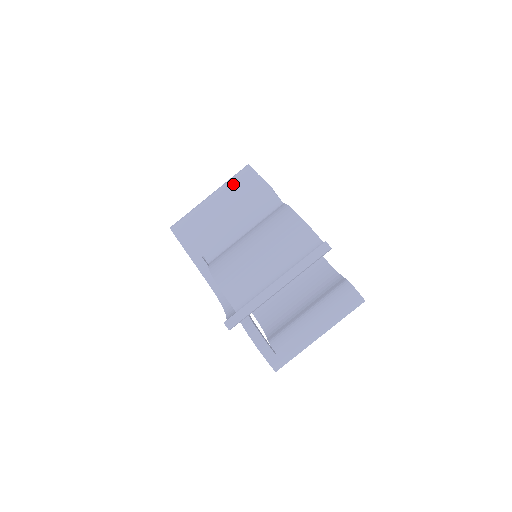
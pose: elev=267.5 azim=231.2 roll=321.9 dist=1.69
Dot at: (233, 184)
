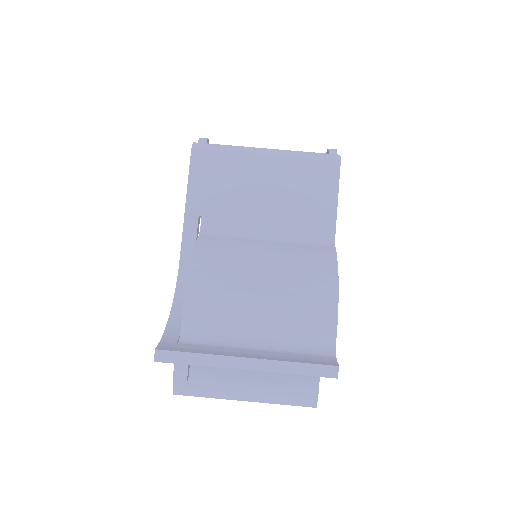
Dot at: (303, 165)
